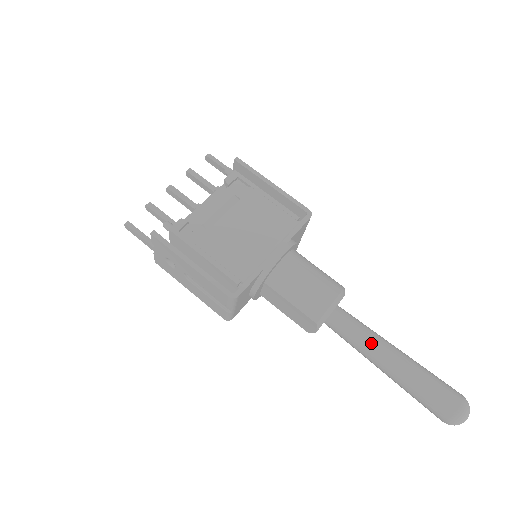
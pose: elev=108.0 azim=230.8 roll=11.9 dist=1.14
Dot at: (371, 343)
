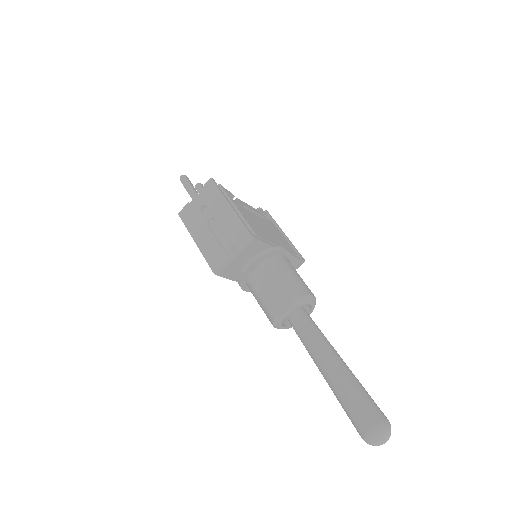
Dot at: (327, 342)
